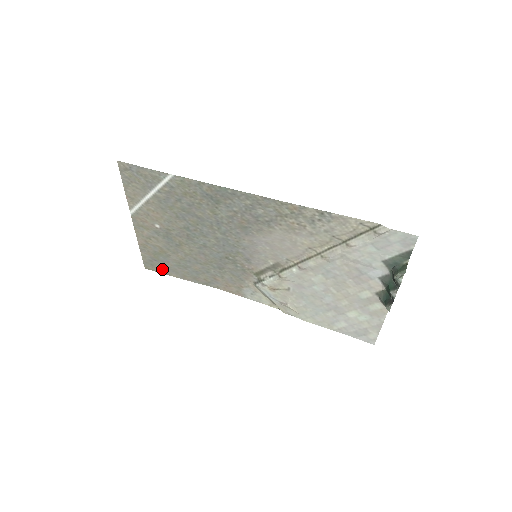
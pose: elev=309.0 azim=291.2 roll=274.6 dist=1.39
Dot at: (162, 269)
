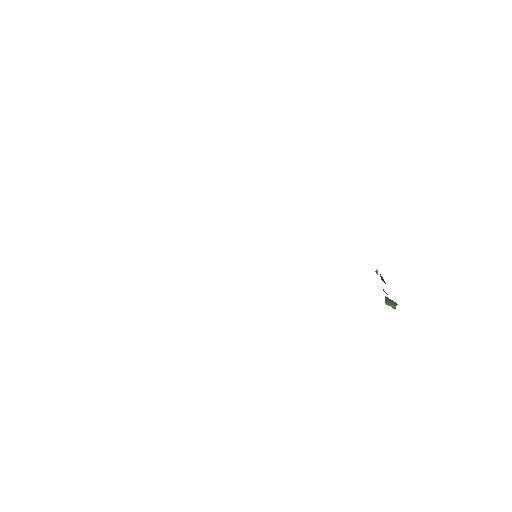
Dot at: occluded
